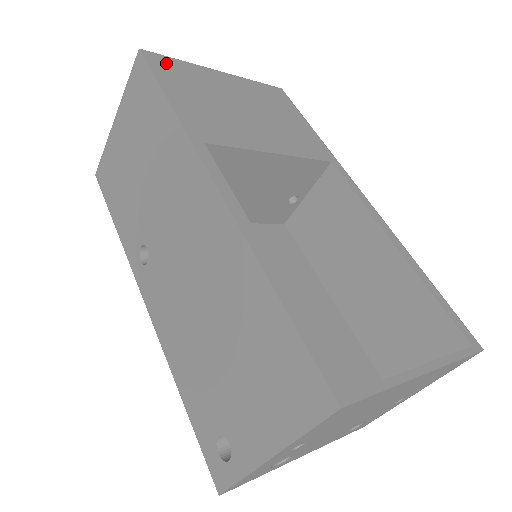
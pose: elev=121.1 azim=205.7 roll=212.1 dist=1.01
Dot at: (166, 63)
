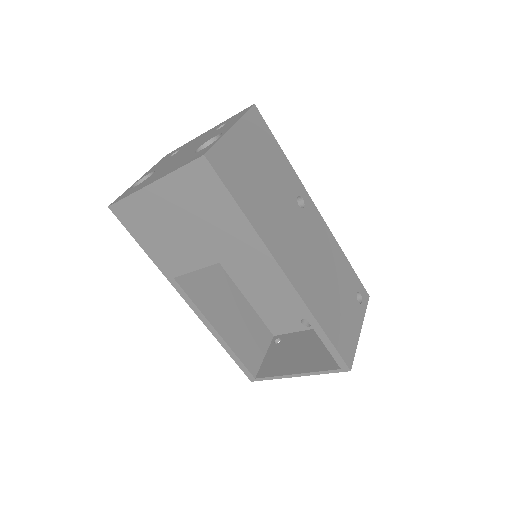
Dot at: (125, 210)
